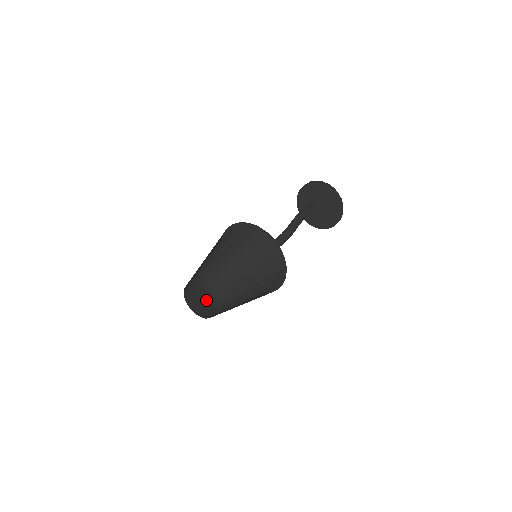
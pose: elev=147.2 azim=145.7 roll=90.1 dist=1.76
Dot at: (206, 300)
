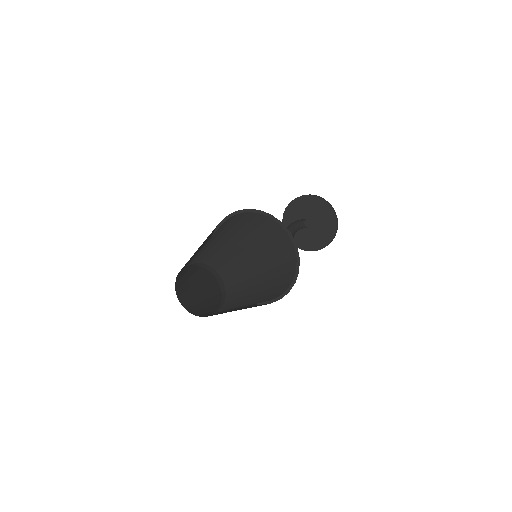
Dot at: occluded
